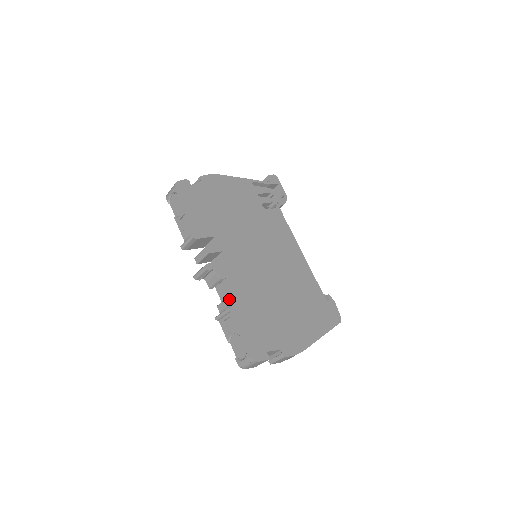
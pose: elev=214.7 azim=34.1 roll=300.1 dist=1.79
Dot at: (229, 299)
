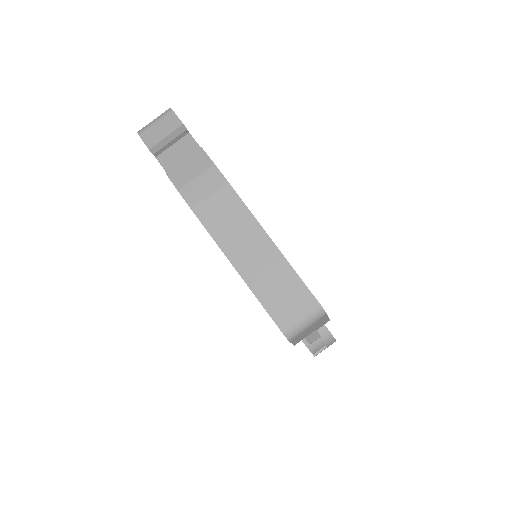
Dot at: occluded
